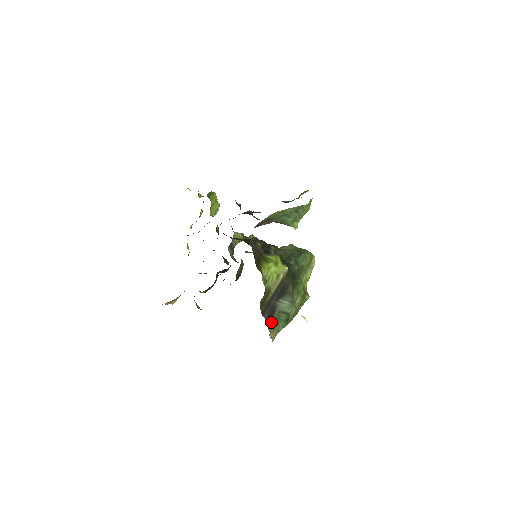
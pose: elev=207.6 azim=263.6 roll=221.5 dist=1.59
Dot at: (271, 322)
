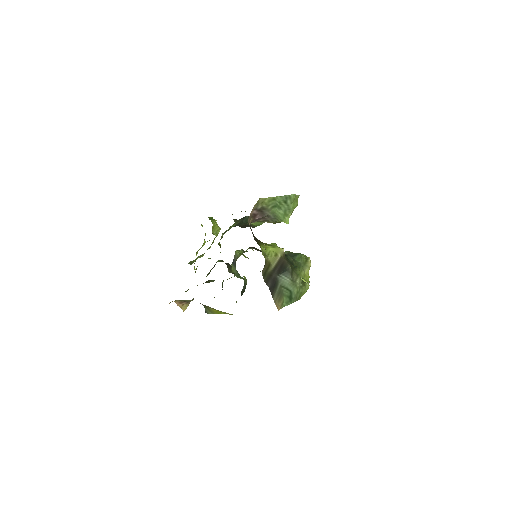
Dot at: (275, 293)
